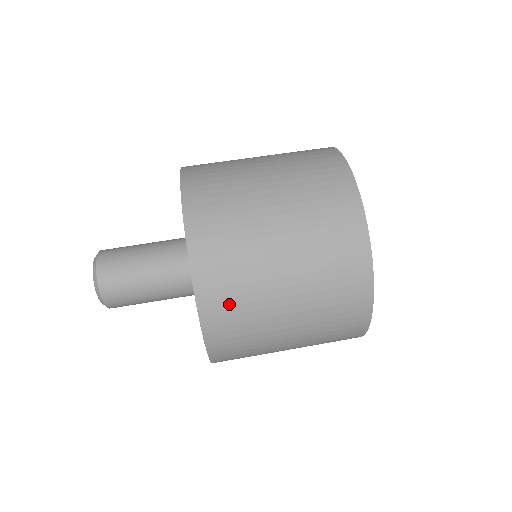
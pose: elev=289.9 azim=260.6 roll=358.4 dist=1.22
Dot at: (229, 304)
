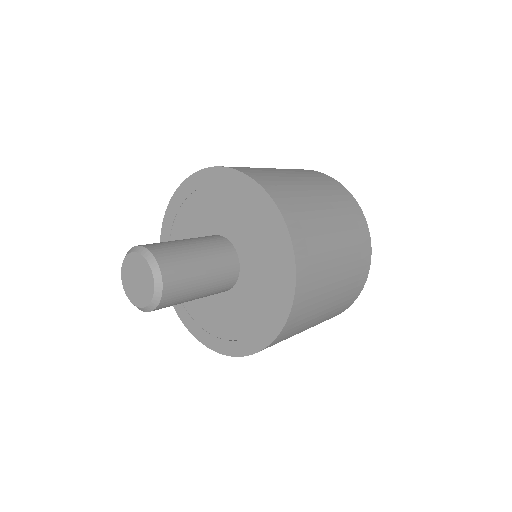
Dot at: (288, 196)
